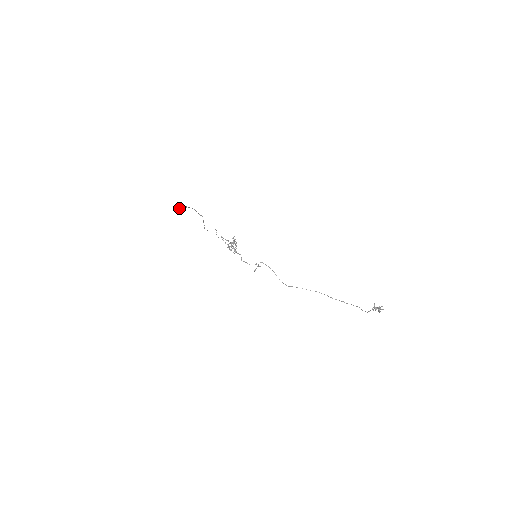
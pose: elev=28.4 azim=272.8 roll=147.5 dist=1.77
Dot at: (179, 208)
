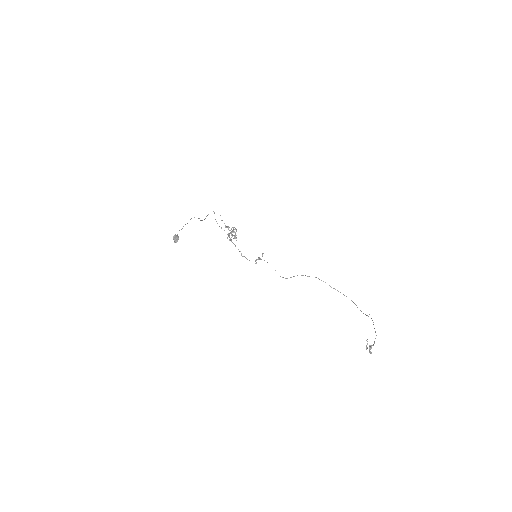
Dot at: occluded
